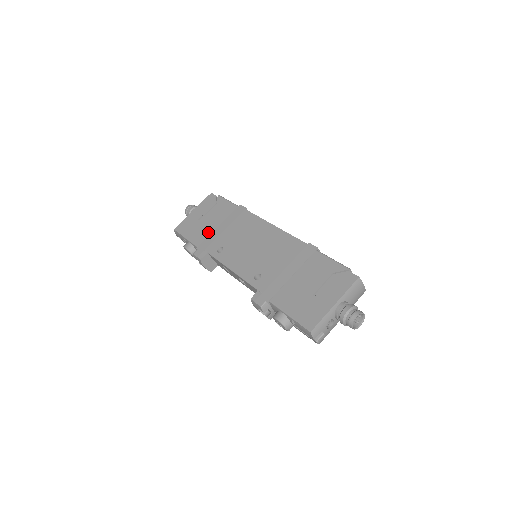
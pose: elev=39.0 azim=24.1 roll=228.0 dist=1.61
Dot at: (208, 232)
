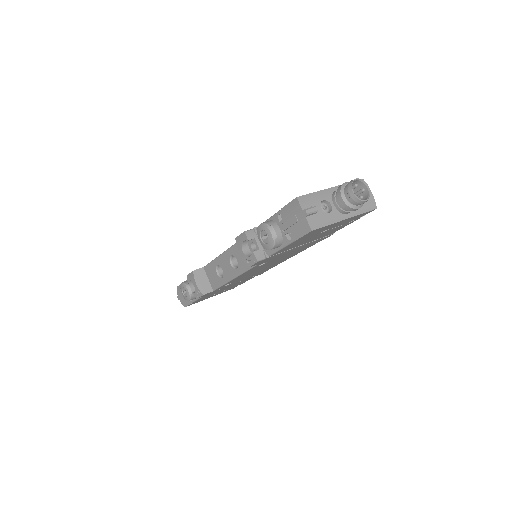
Dot at: occluded
